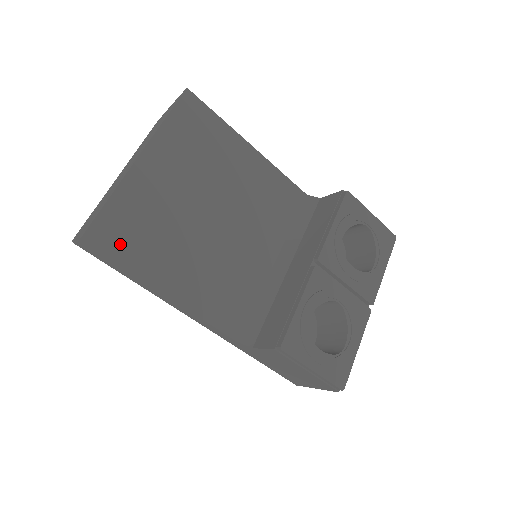
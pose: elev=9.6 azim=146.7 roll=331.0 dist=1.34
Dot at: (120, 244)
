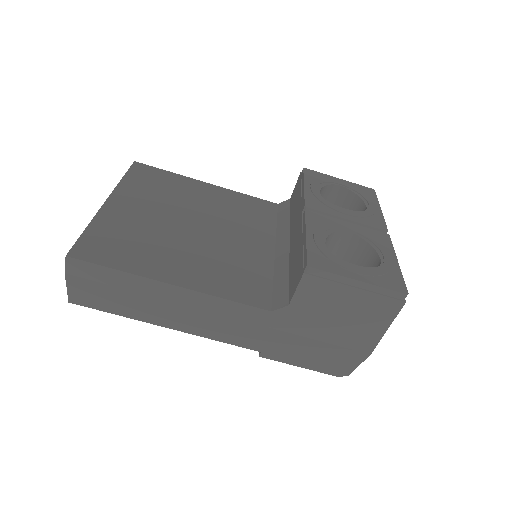
Dot at: (108, 254)
